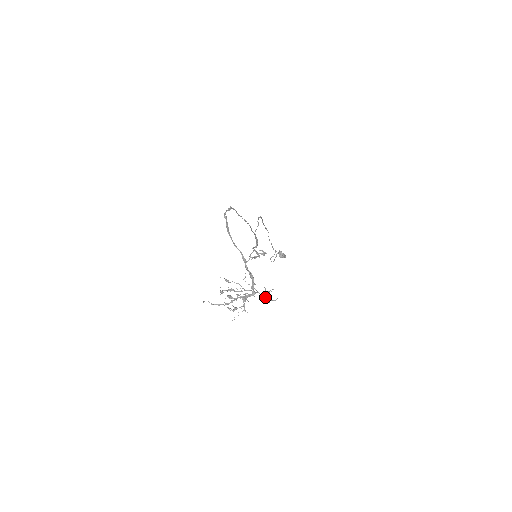
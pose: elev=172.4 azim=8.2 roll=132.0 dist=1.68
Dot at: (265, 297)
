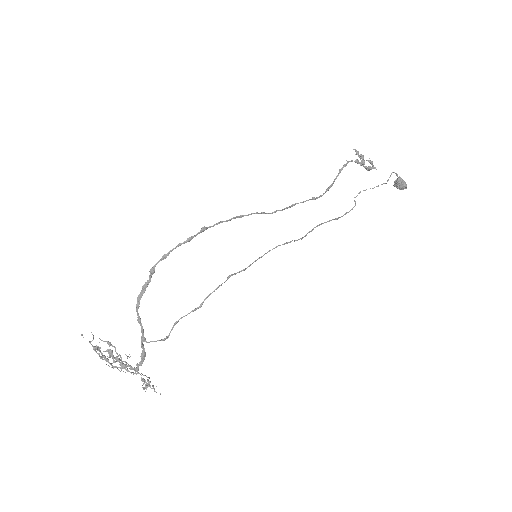
Dot at: (143, 384)
